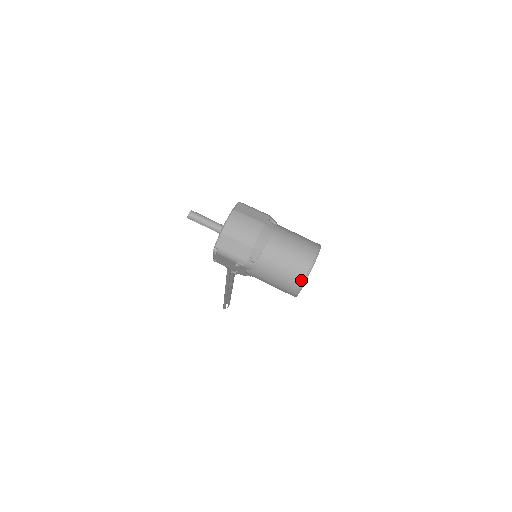
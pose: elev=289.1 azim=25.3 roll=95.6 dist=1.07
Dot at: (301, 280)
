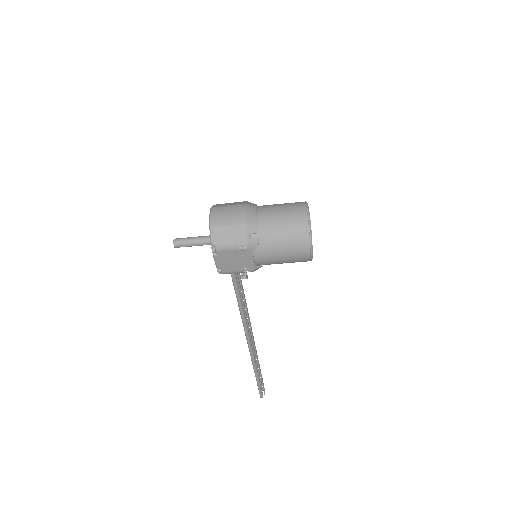
Dot at: (306, 230)
